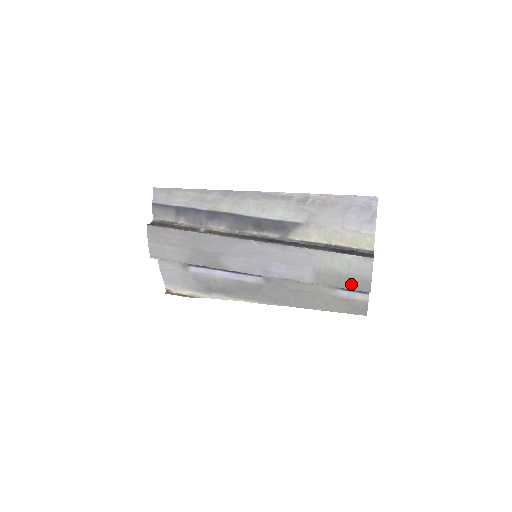
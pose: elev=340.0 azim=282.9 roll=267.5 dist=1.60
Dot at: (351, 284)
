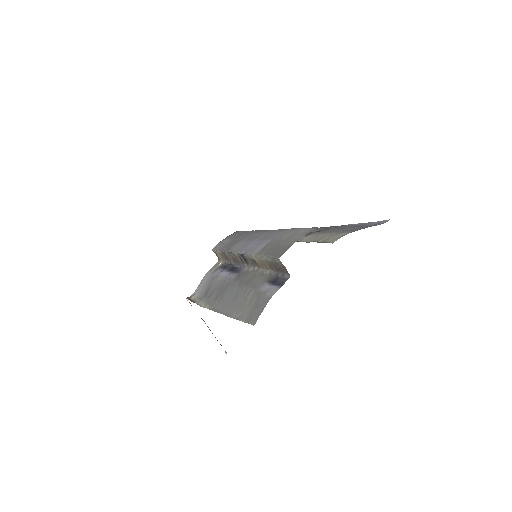
Dot at: (276, 251)
